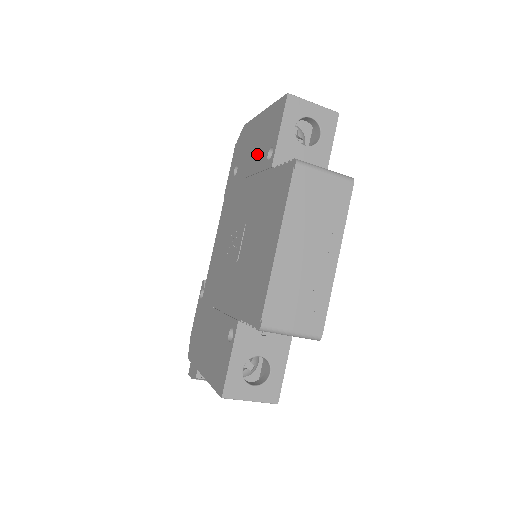
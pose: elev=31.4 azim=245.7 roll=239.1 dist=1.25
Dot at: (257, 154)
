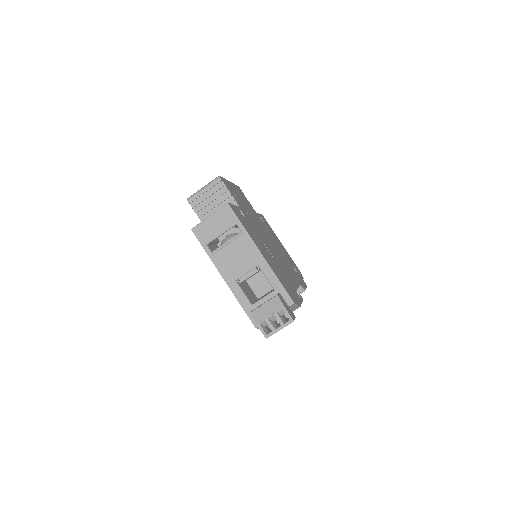
Dot at: occluded
